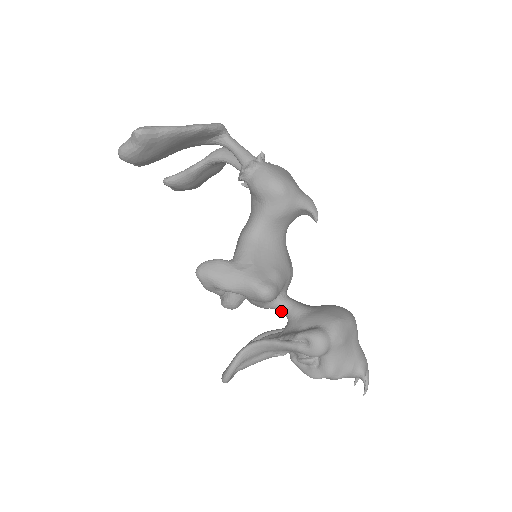
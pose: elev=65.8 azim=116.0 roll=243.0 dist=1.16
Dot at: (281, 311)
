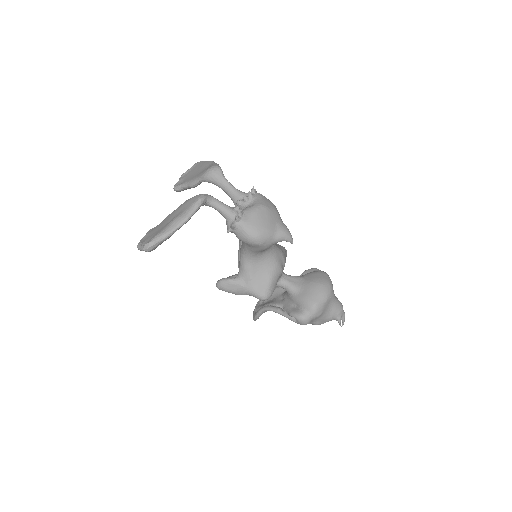
Dot at: (281, 287)
